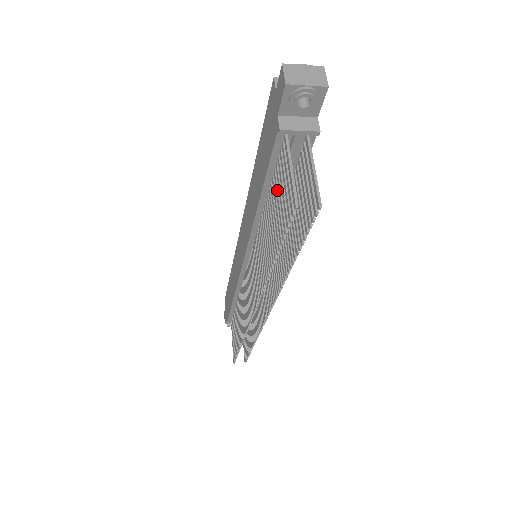
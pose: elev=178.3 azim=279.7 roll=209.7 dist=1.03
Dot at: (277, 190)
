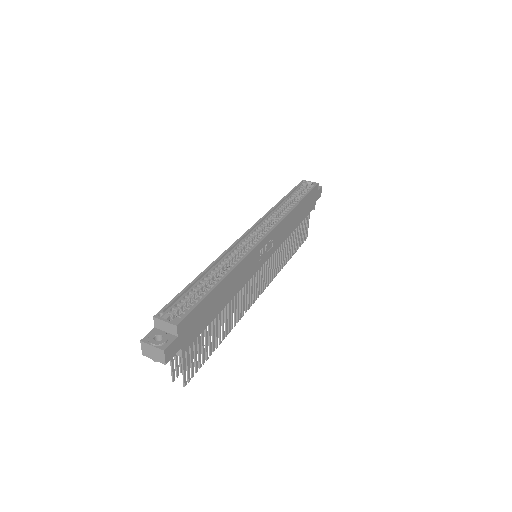
Dot at: occluded
